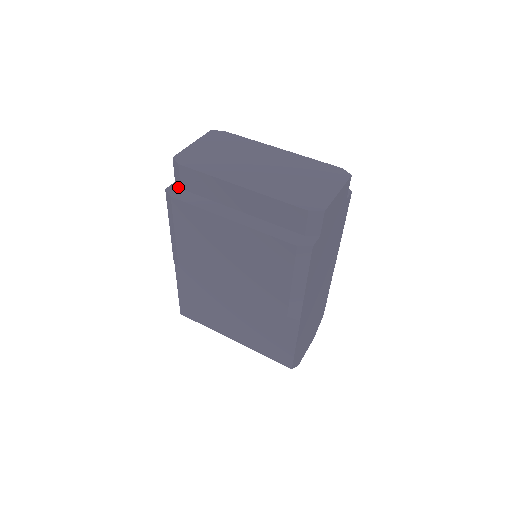
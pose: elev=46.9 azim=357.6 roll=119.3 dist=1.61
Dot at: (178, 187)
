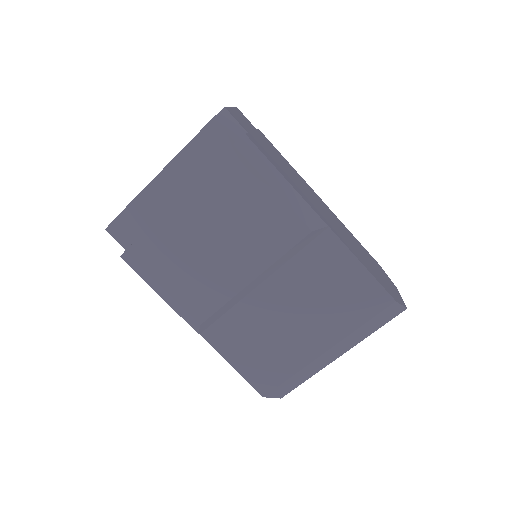
Dot at: occluded
